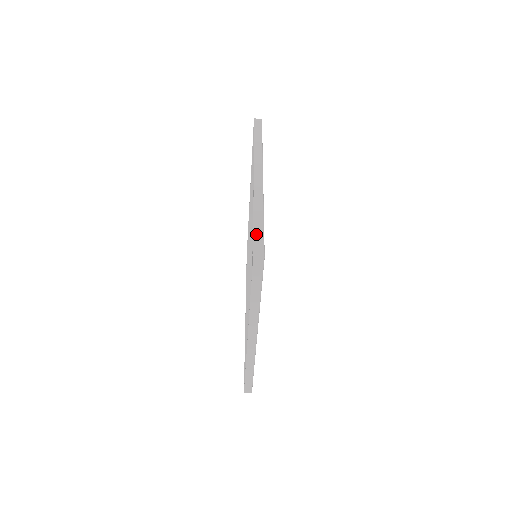
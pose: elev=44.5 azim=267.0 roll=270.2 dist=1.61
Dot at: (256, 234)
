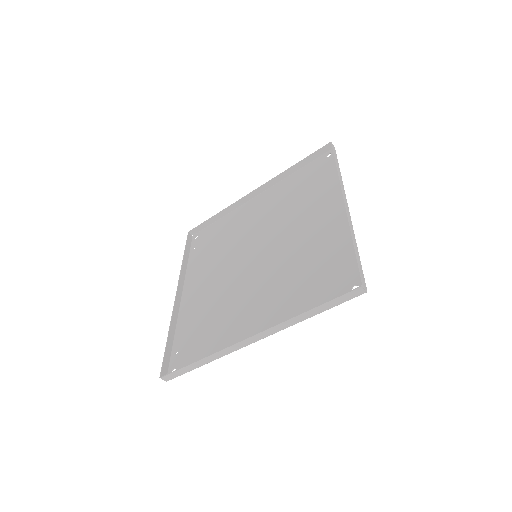
Dot at: (359, 264)
